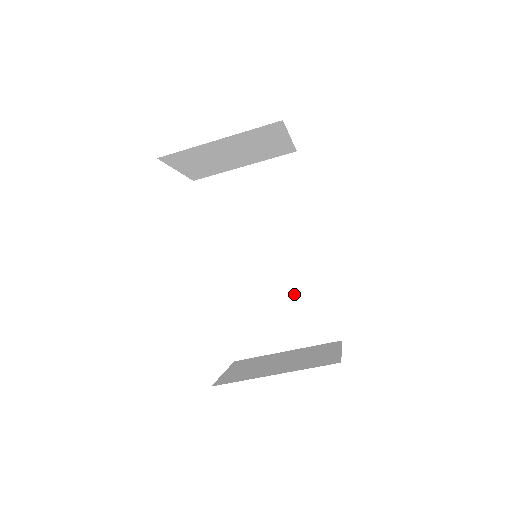
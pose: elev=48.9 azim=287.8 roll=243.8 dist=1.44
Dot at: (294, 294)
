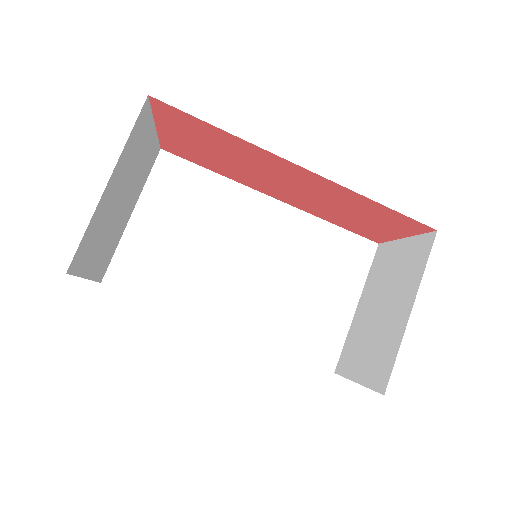
Dot at: (305, 258)
